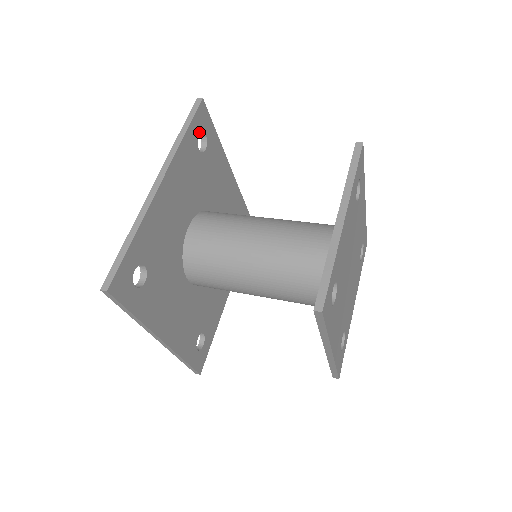
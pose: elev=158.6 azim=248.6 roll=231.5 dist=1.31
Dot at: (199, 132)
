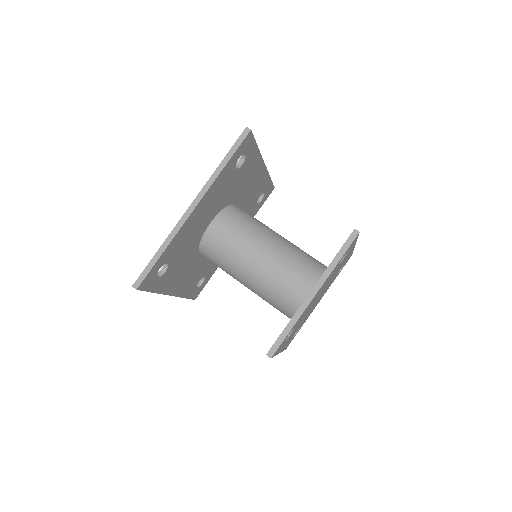
Dot at: occluded
